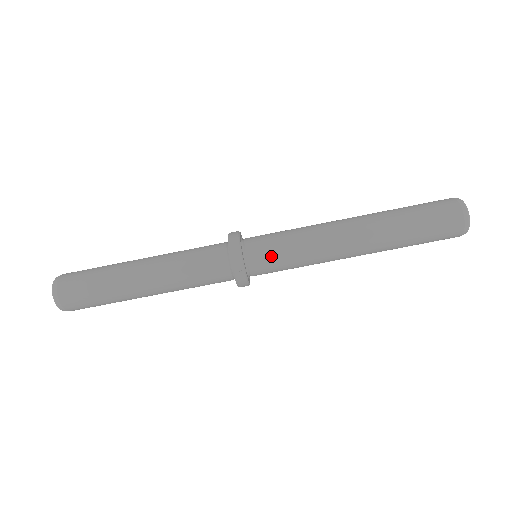
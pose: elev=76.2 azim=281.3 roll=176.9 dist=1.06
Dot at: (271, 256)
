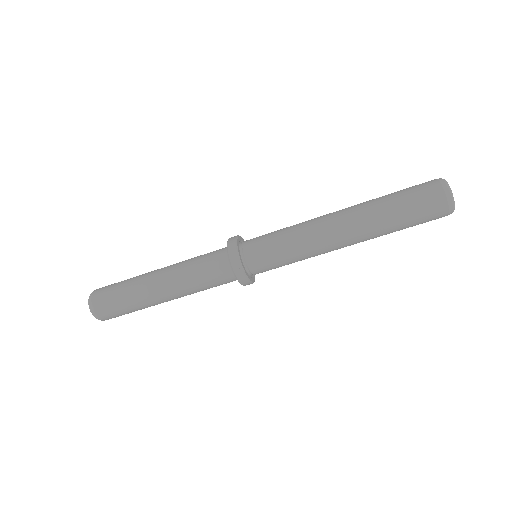
Dot at: (267, 257)
